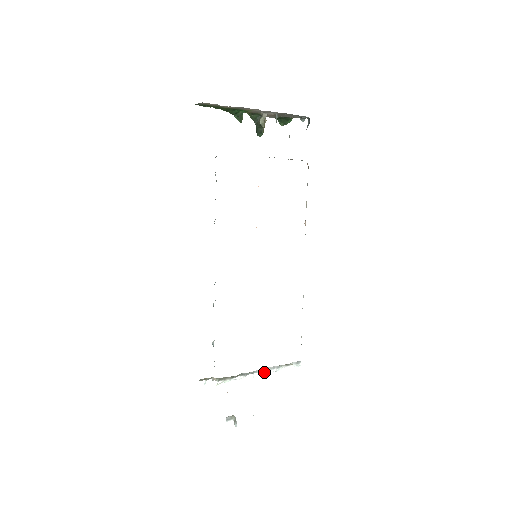
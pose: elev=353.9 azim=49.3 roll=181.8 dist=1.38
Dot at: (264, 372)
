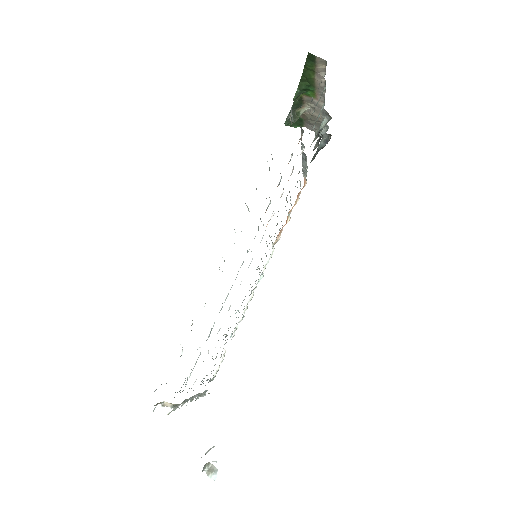
Dot at: (192, 400)
